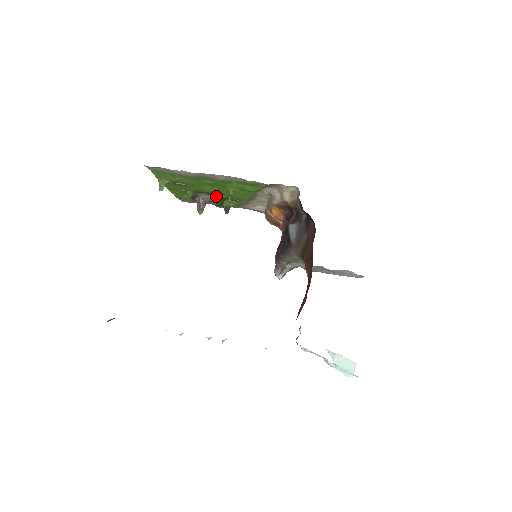
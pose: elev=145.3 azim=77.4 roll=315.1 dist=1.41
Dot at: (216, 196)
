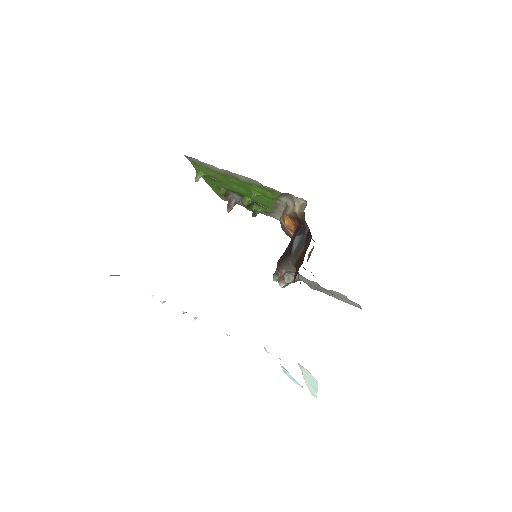
Dot at: (245, 198)
